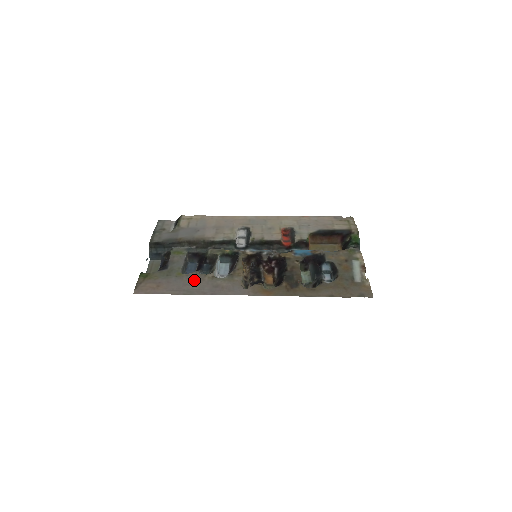
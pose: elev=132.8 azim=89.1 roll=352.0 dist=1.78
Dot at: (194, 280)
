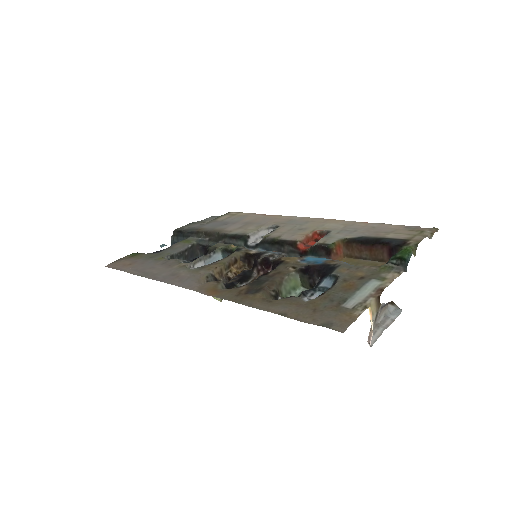
Dot at: (164, 265)
